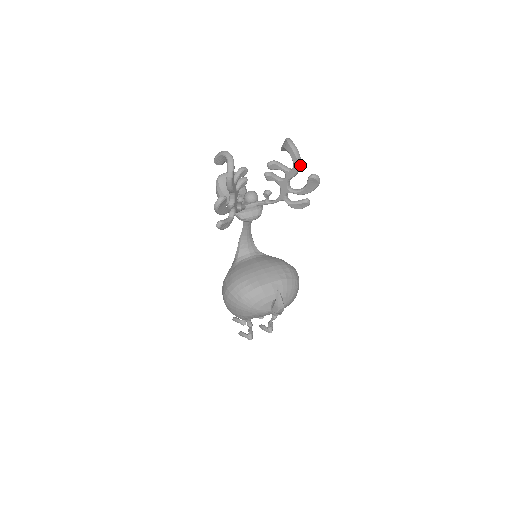
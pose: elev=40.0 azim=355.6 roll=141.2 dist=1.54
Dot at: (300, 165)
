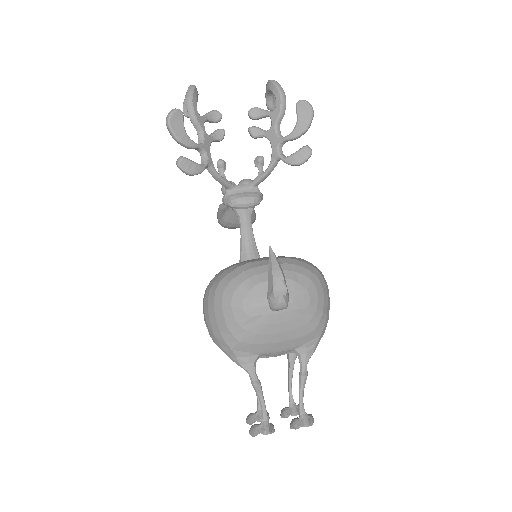
Dot at: (283, 97)
